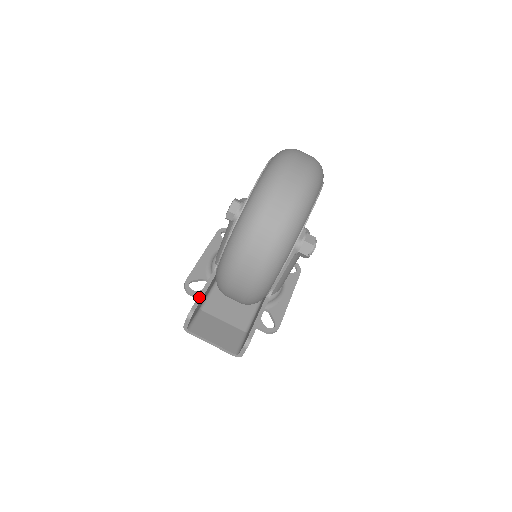
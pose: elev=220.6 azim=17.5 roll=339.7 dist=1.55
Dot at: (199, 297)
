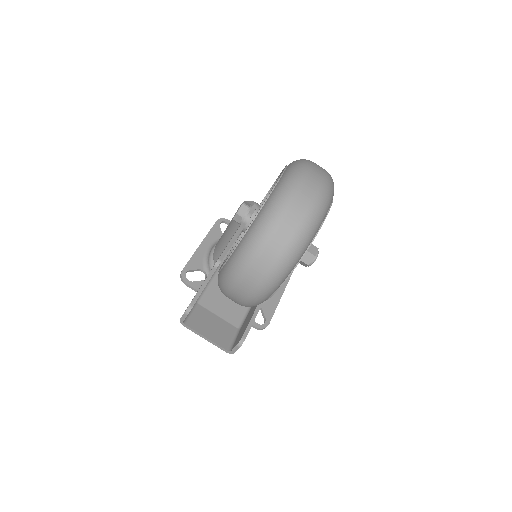
Dot at: (198, 293)
